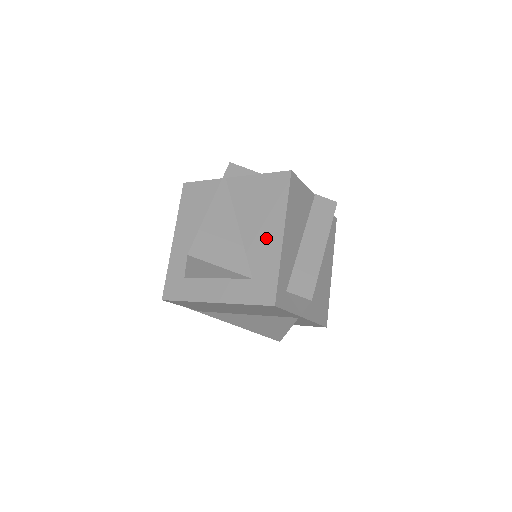
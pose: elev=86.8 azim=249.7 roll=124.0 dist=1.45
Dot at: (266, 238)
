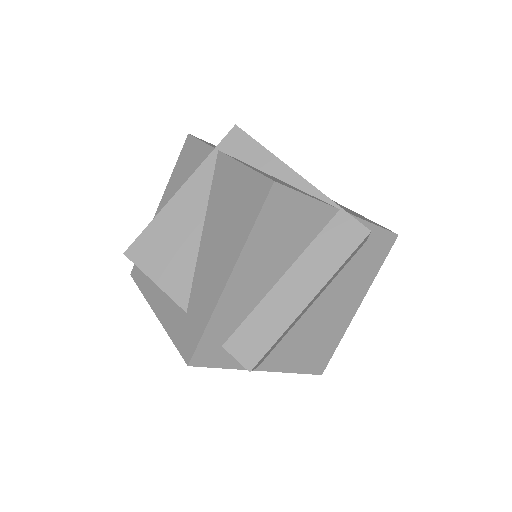
Dot at: (215, 268)
